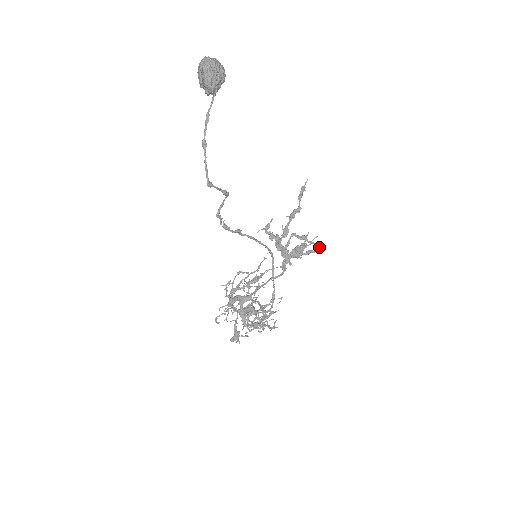
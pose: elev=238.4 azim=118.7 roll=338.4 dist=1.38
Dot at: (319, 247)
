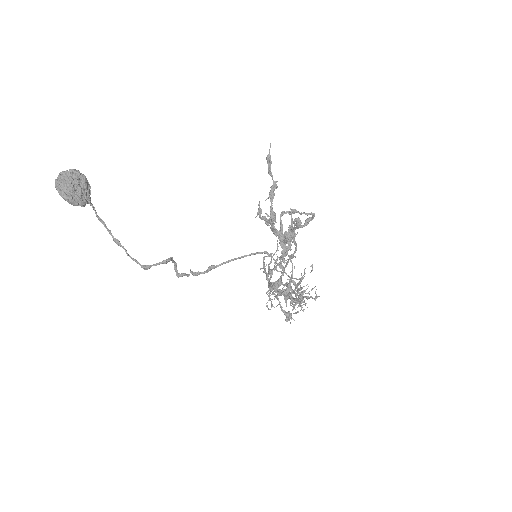
Dot at: (313, 214)
